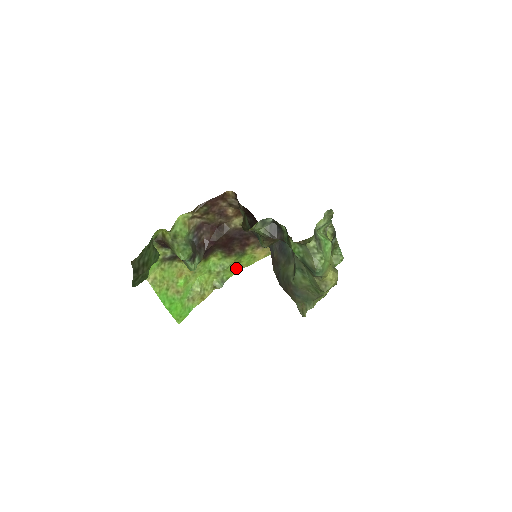
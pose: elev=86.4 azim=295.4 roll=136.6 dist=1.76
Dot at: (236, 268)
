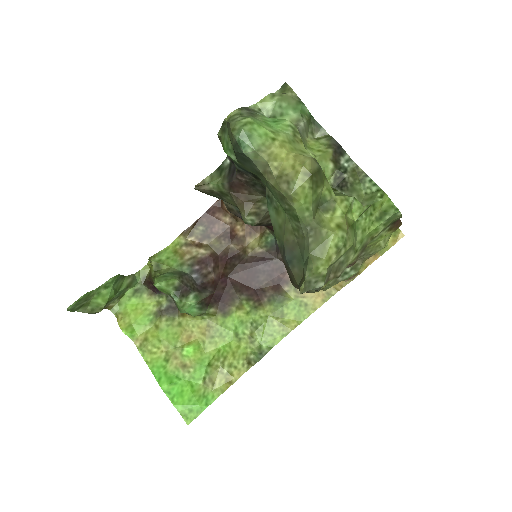
Dot at: (281, 329)
